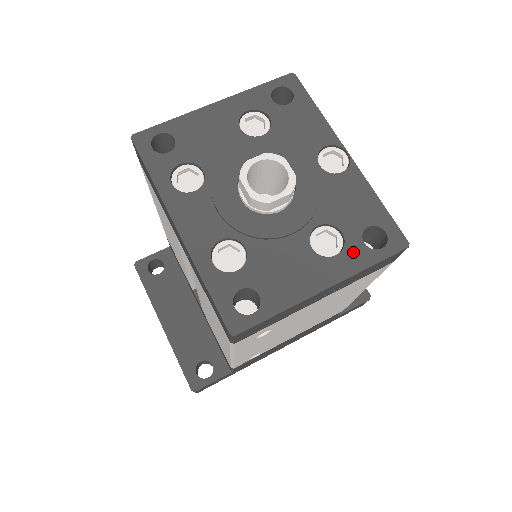
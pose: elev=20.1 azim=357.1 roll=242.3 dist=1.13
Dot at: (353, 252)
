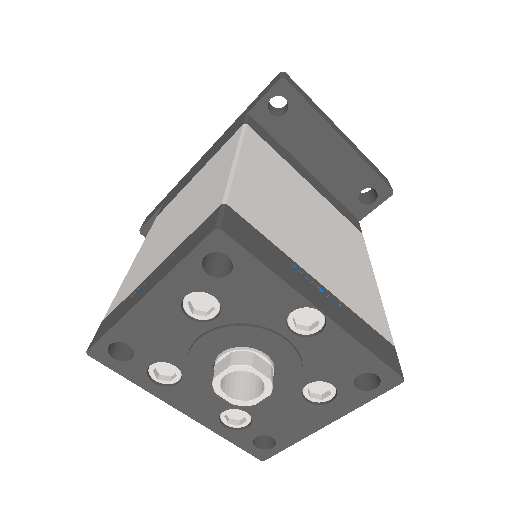
Dot at: (347, 397)
